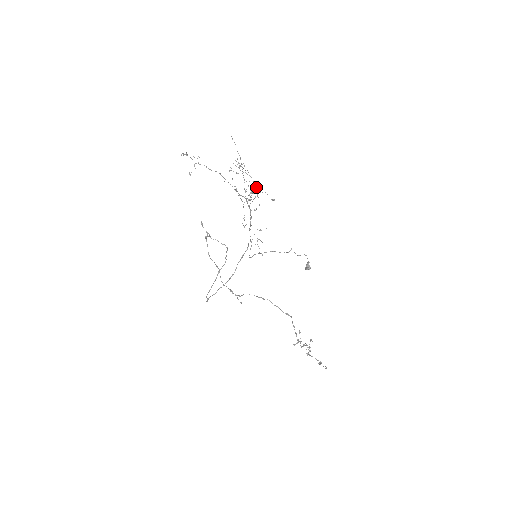
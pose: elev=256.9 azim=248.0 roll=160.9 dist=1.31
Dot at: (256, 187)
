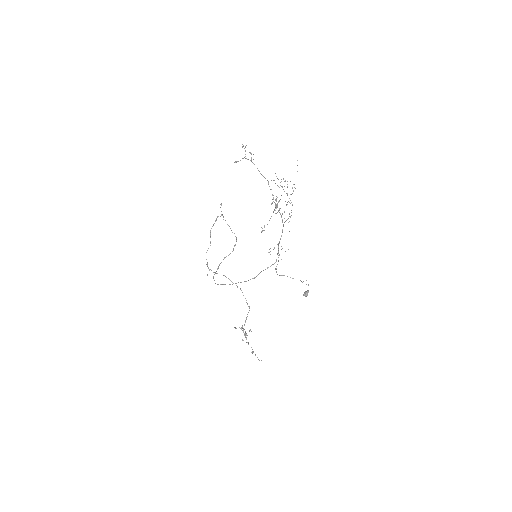
Dot at: occluded
